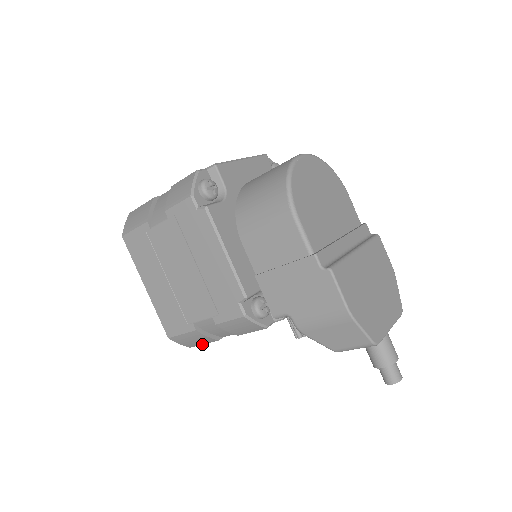
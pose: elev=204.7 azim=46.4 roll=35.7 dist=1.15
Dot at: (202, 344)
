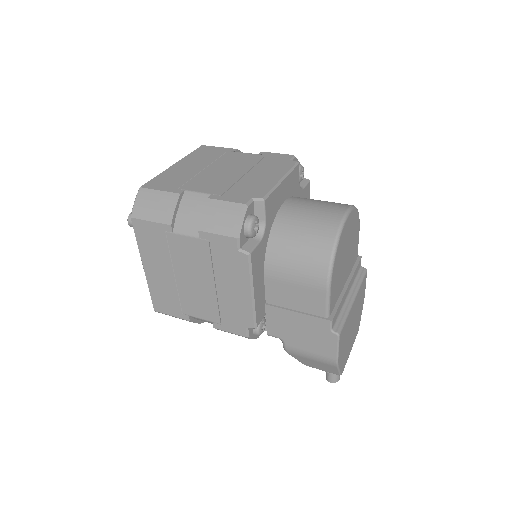
Dot at: occluded
